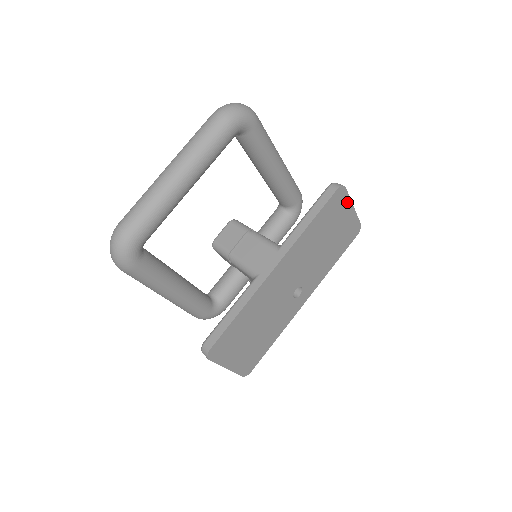
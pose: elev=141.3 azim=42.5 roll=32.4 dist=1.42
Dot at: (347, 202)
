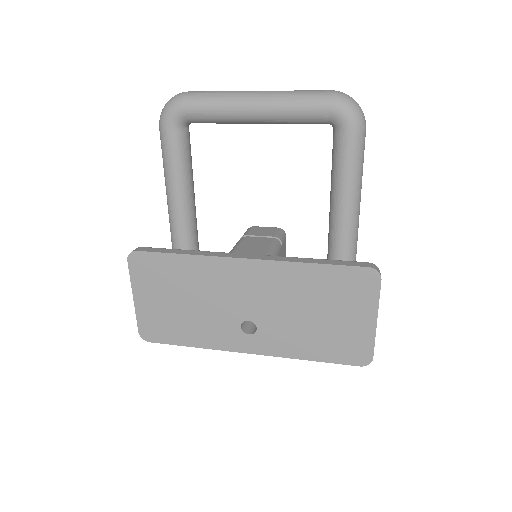
Dot at: (372, 302)
